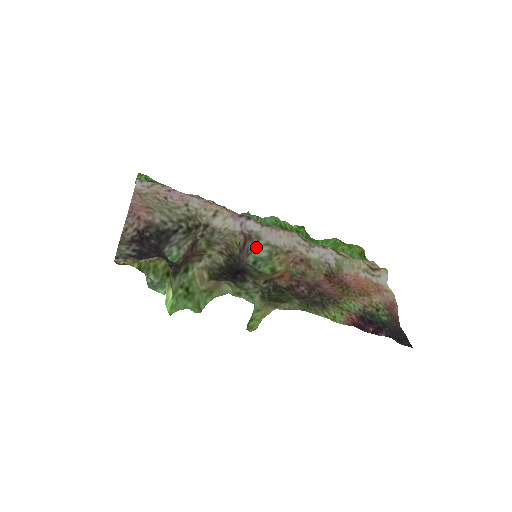
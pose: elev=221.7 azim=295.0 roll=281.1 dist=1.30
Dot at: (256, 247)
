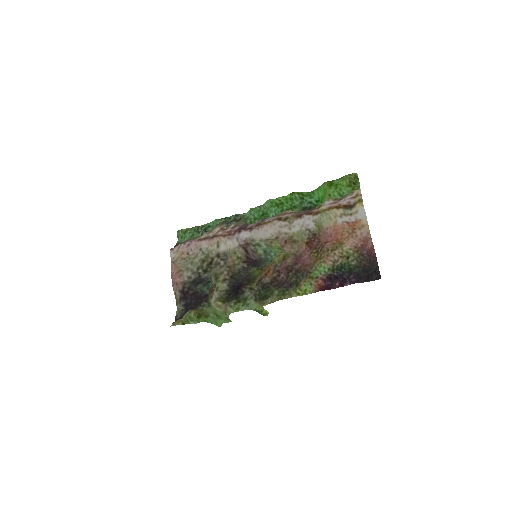
Dot at: (257, 245)
